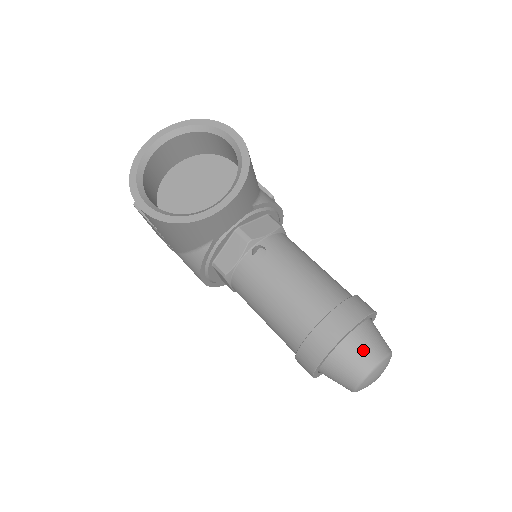
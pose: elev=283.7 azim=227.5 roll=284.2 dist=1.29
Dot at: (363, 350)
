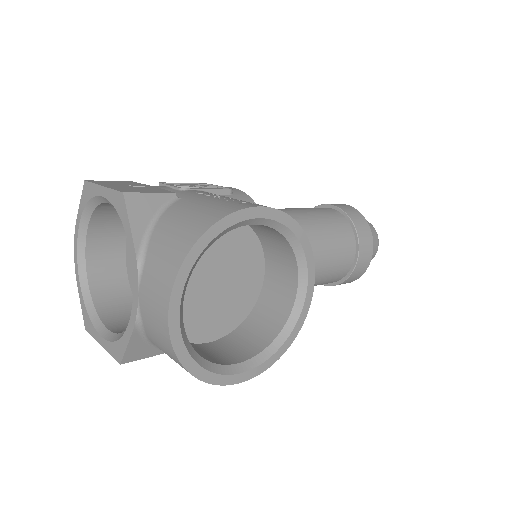
Dot at: (373, 246)
